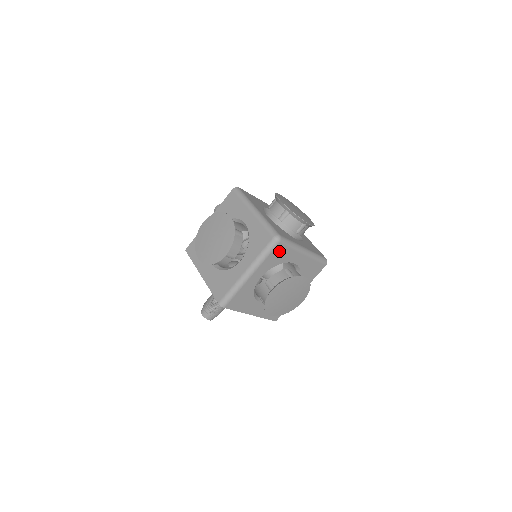
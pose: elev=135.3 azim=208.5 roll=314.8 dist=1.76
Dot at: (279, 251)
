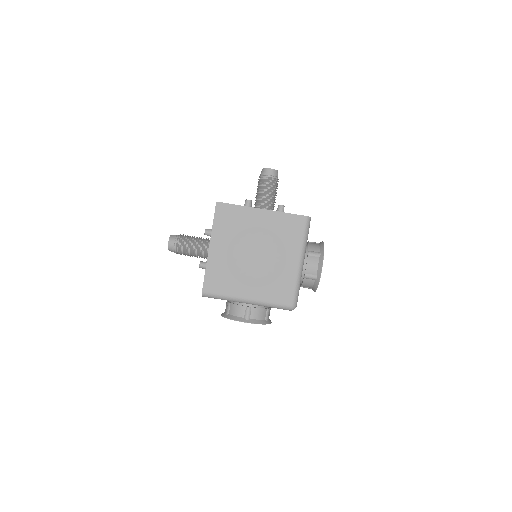
Dot at: occluded
